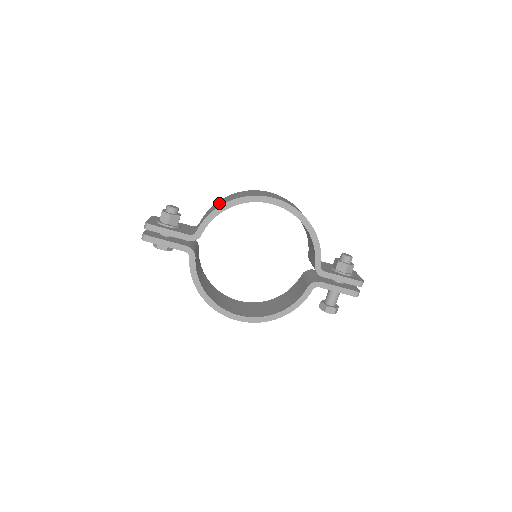
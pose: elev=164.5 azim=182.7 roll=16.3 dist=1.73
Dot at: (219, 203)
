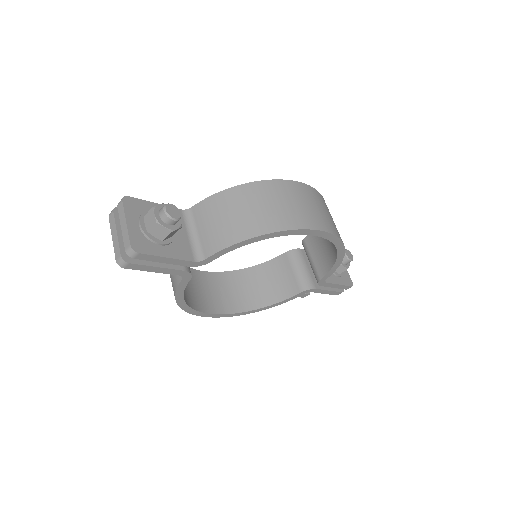
Dot at: (244, 212)
